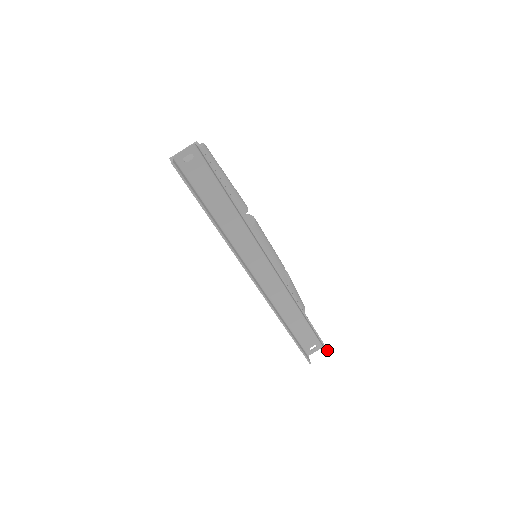
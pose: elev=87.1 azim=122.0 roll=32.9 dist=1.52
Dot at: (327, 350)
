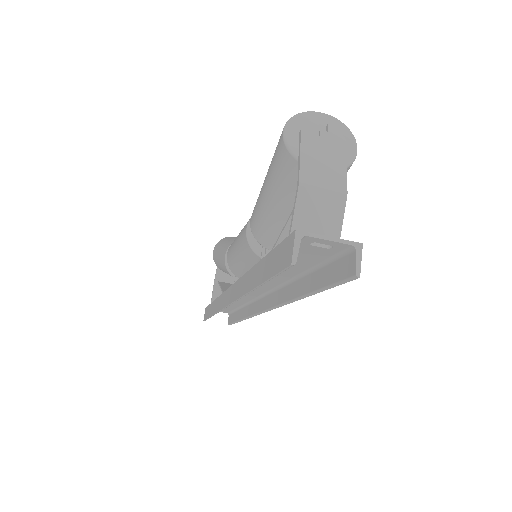
Dot at: occluded
